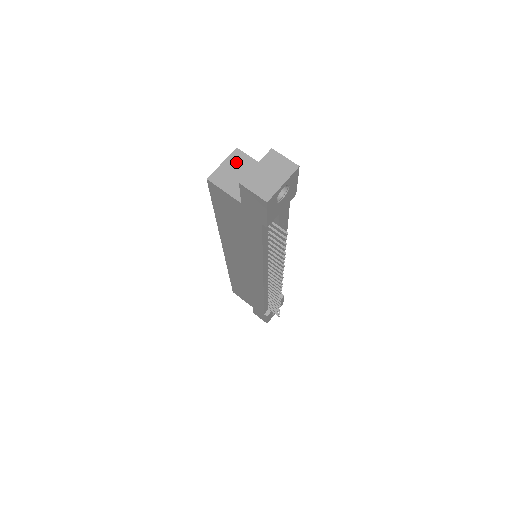
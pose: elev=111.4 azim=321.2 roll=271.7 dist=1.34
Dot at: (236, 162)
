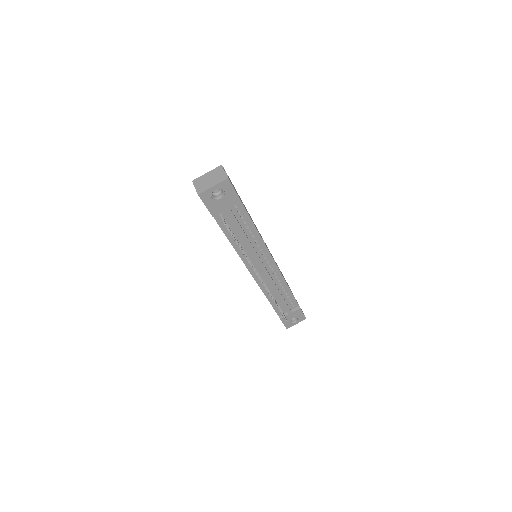
Dot at: occluded
